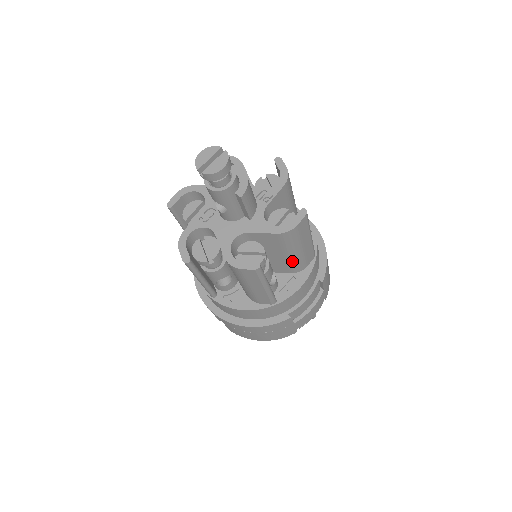
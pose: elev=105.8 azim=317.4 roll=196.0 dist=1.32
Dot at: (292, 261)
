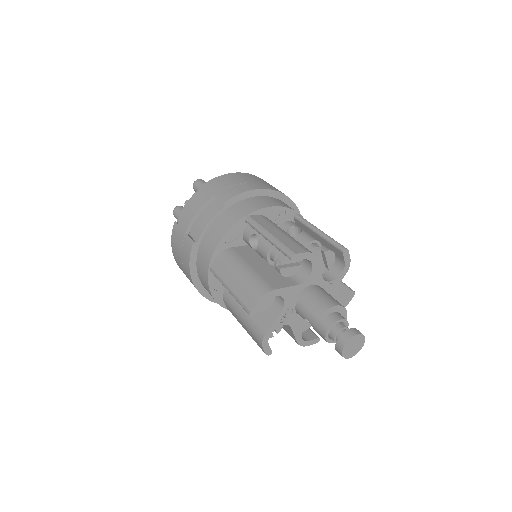
Dot at: occluded
